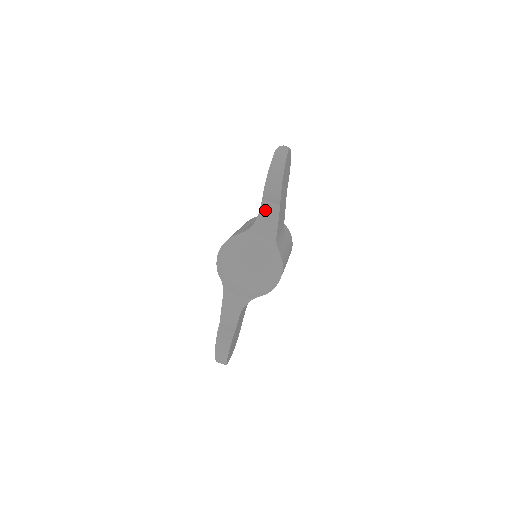
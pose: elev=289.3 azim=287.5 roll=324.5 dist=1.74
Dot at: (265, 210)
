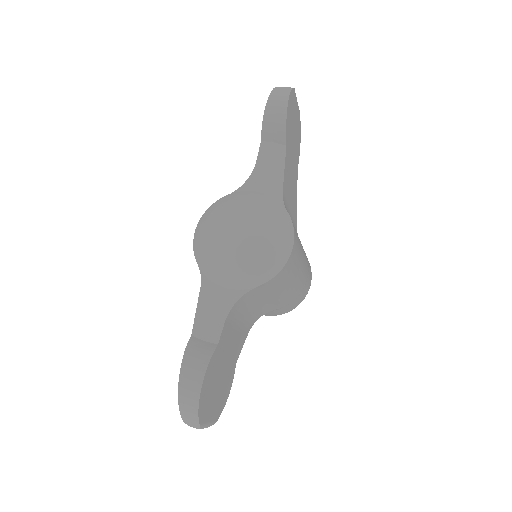
Dot at: (265, 155)
